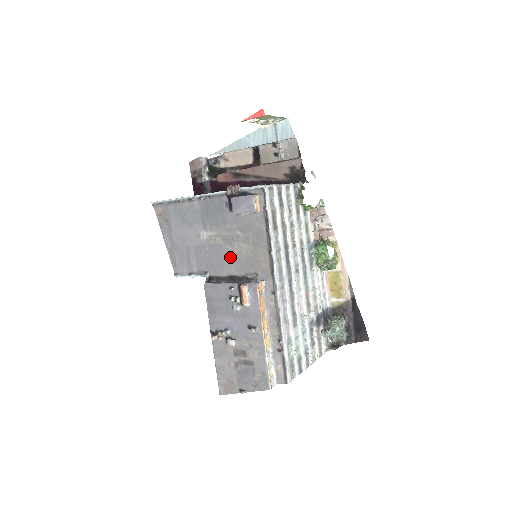
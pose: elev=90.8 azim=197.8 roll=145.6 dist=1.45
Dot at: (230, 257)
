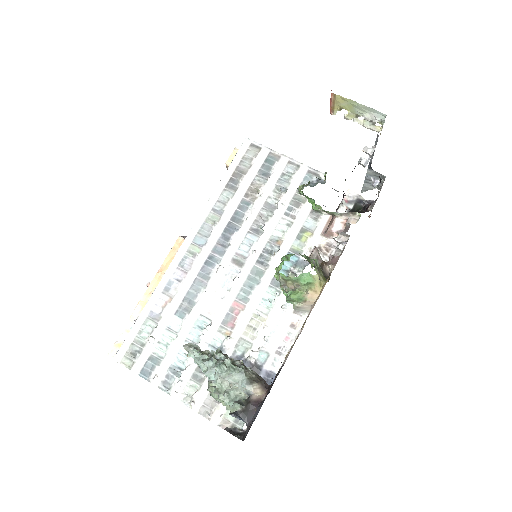
Dot at: occluded
